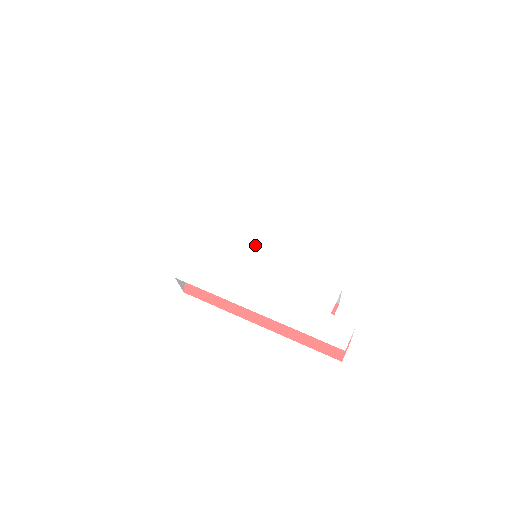
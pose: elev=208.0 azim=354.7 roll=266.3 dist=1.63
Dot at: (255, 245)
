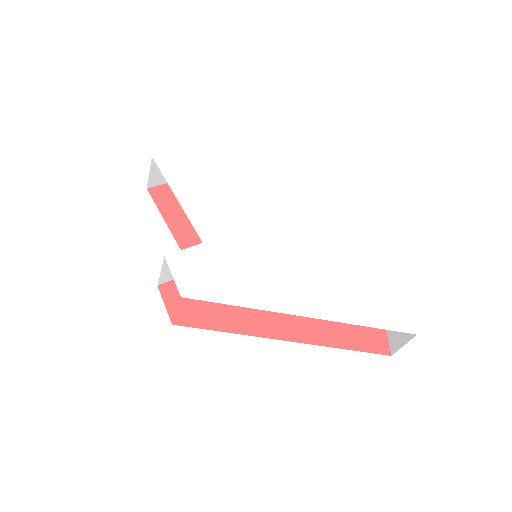
Dot at: (263, 239)
